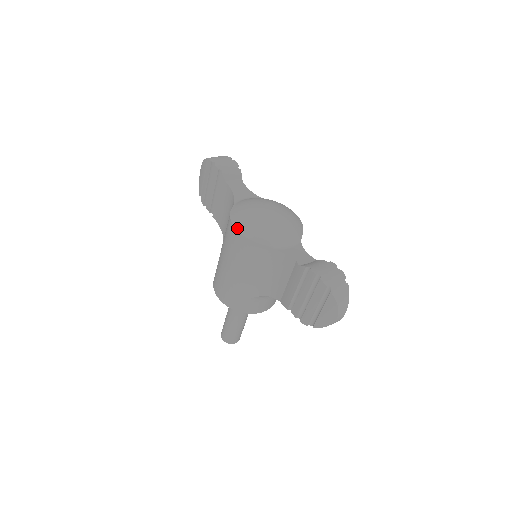
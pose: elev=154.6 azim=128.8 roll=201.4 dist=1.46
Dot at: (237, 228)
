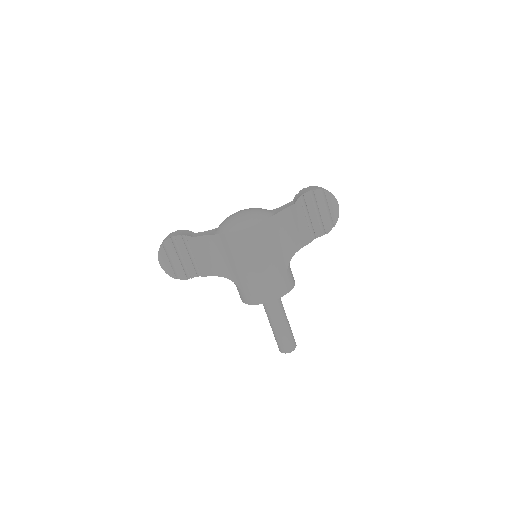
Dot at: (244, 228)
